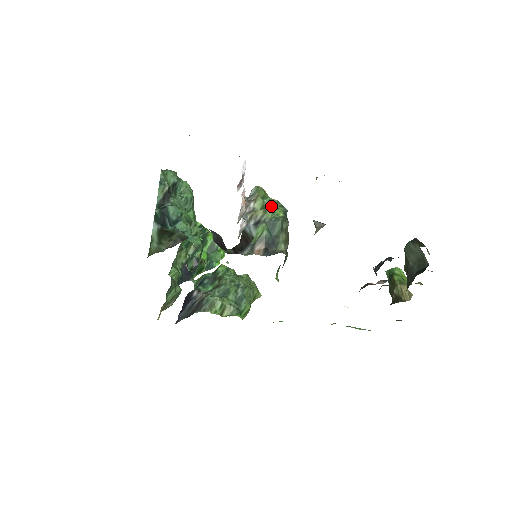
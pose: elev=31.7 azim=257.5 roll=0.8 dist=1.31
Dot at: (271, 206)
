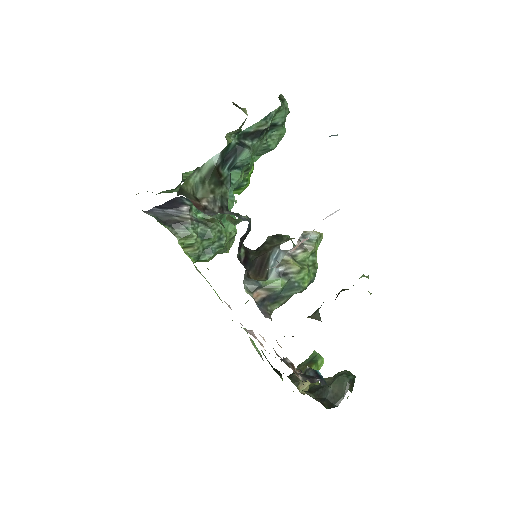
Dot at: (308, 271)
